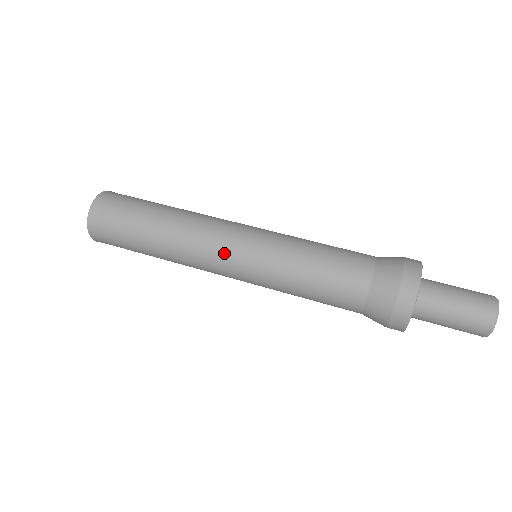
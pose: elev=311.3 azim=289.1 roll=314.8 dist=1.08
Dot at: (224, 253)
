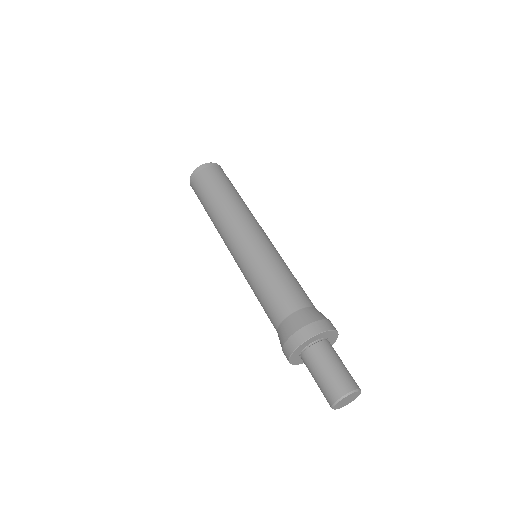
Dot at: (230, 250)
